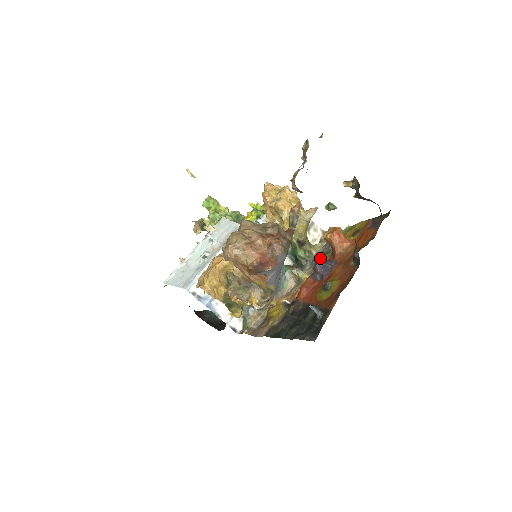
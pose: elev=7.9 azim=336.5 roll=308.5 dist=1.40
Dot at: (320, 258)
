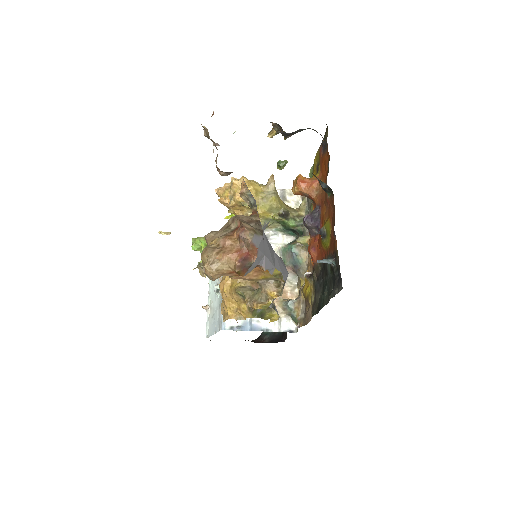
Dot at: occluded
